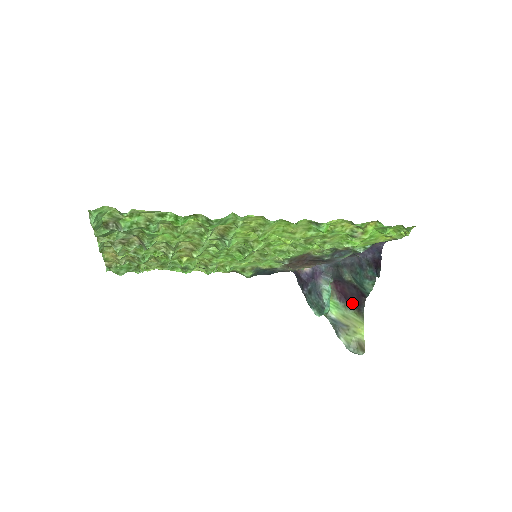
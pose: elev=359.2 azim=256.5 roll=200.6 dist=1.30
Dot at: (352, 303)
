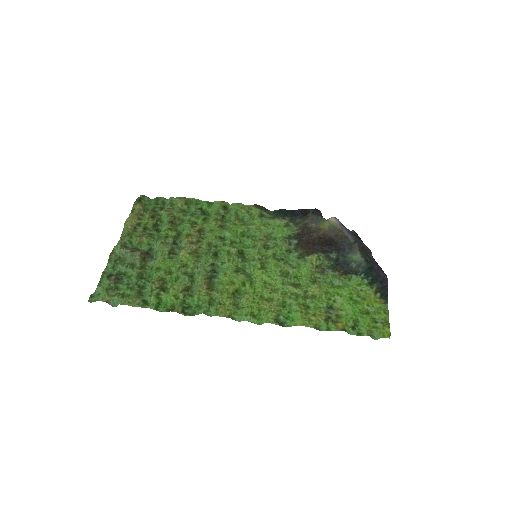
Dot at: occluded
